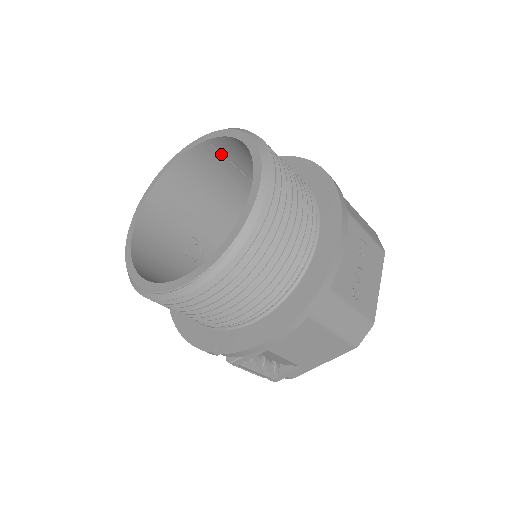
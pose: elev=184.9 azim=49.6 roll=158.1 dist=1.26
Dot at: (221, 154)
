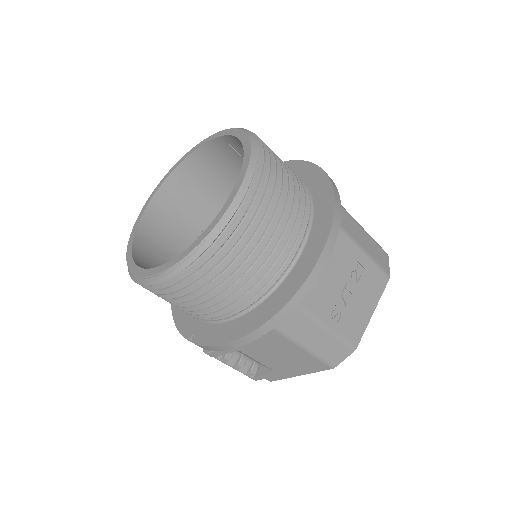
Dot at: (236, 151)
